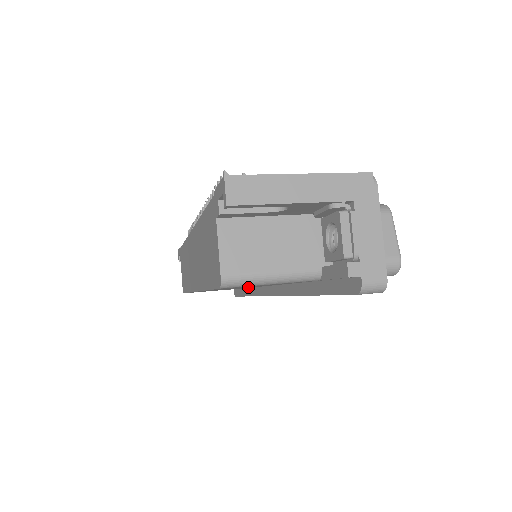
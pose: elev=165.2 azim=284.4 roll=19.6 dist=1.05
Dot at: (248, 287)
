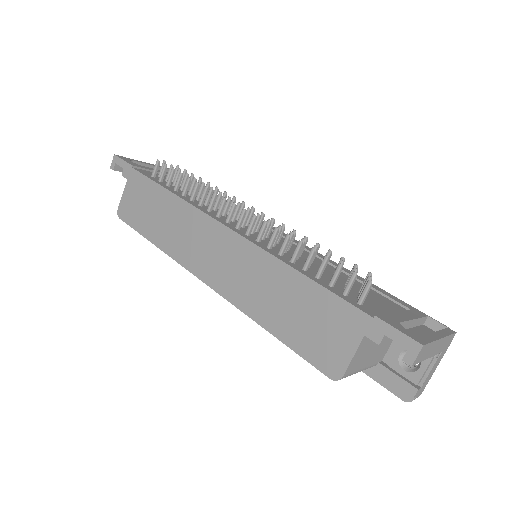
Dot at: occluded
